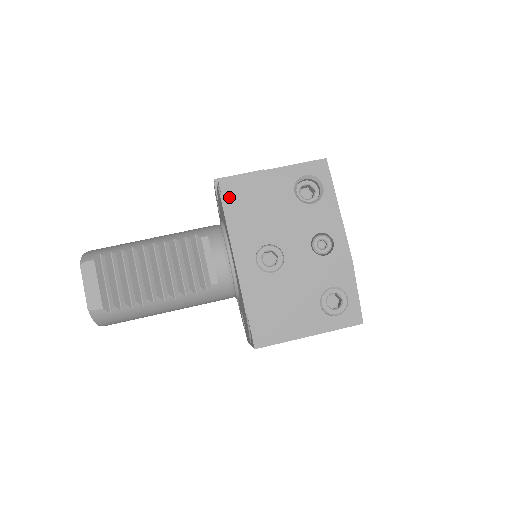
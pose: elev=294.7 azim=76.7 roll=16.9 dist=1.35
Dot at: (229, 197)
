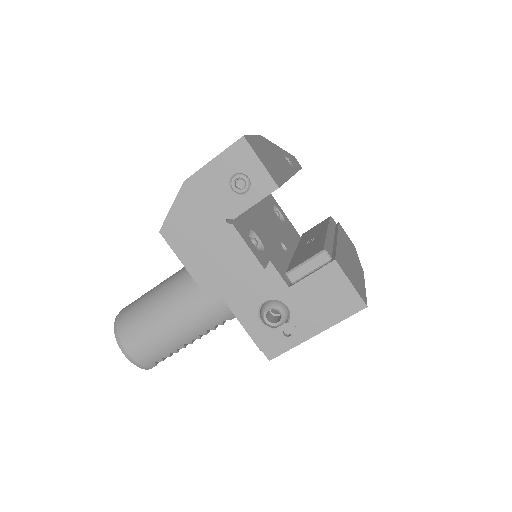
Dot at: occluded
